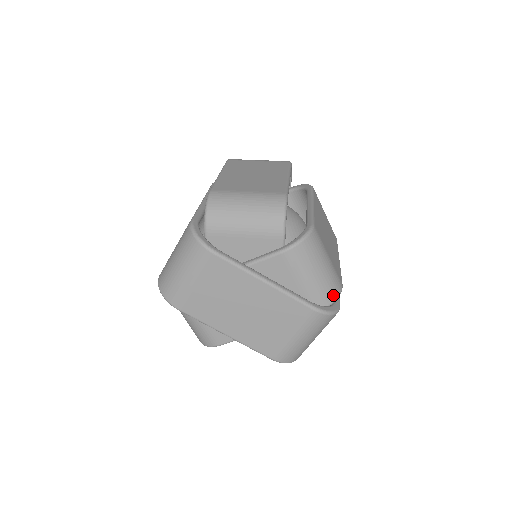
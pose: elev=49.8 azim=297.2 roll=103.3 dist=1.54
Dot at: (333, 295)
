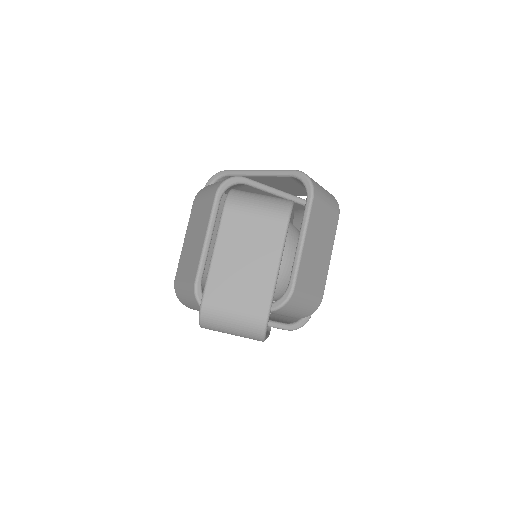
Dot at: occluded
